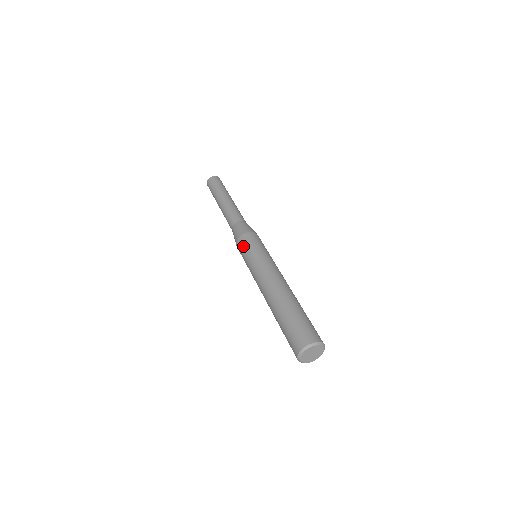
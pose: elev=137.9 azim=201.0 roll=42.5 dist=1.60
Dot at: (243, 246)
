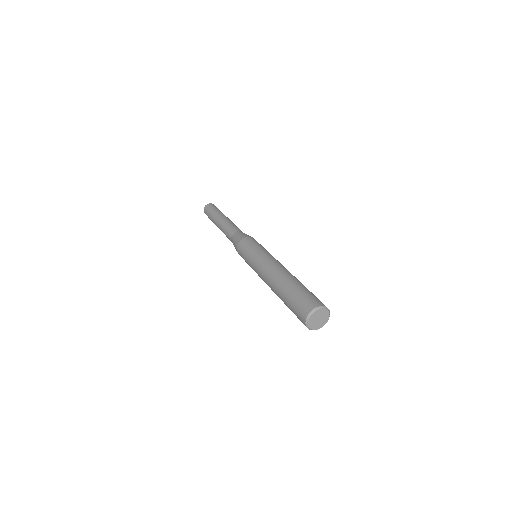
Dot at: (241, 253)
